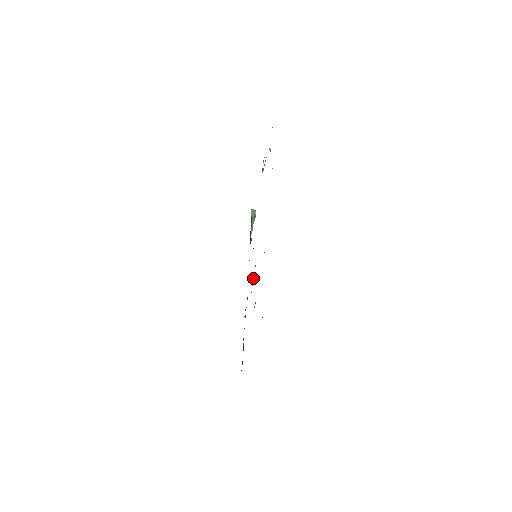
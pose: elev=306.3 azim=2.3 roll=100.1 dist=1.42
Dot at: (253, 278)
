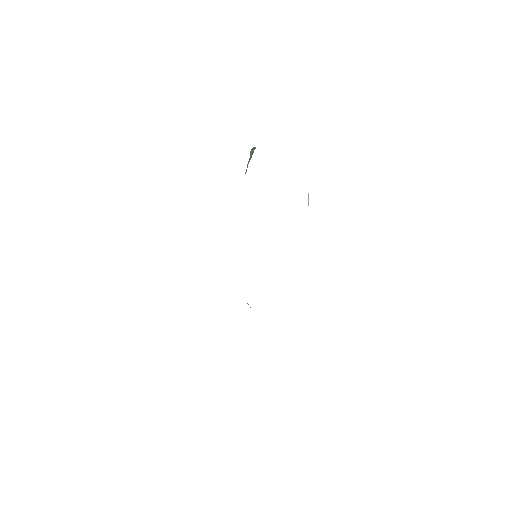
Dot at: occluded
